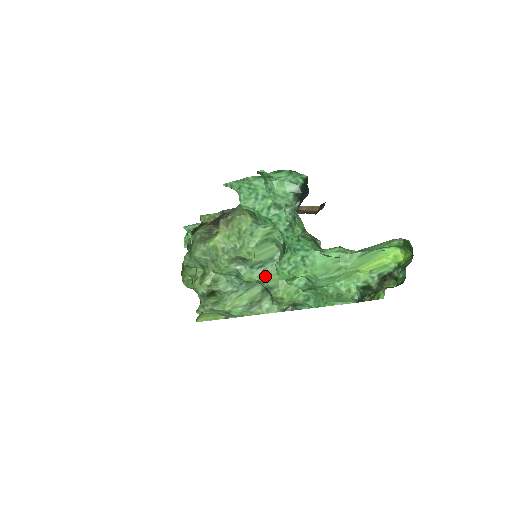
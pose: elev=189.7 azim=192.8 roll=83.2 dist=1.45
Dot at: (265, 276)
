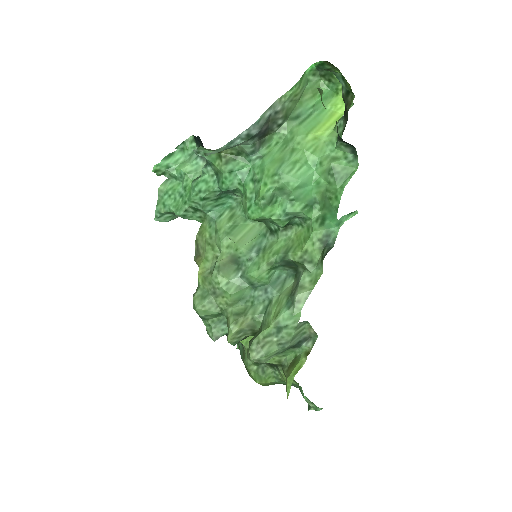
Dot at: (269, 253)
